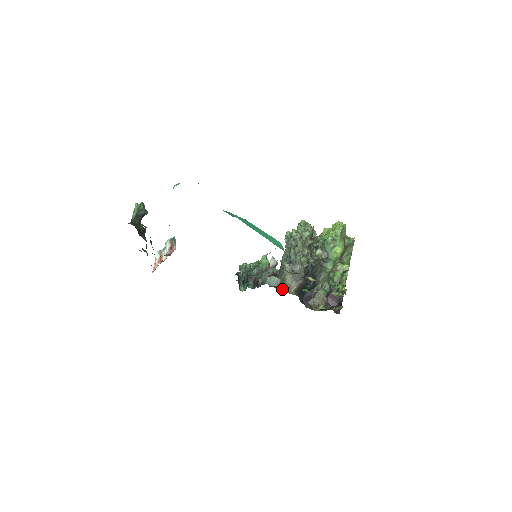
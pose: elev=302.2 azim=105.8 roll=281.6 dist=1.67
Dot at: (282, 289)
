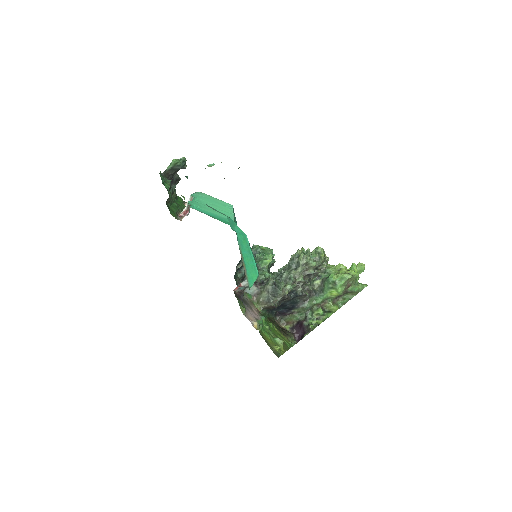
Dot at: (254, 299)
